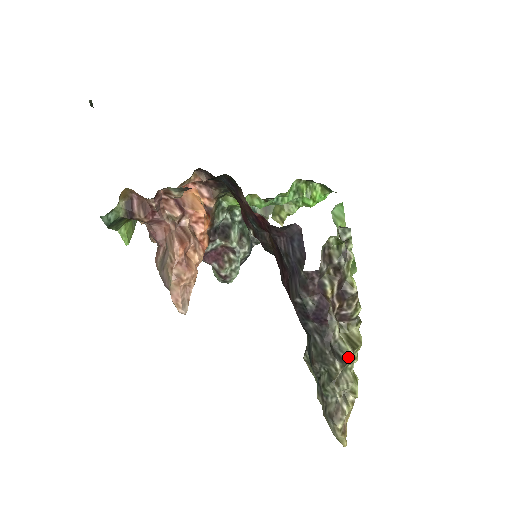
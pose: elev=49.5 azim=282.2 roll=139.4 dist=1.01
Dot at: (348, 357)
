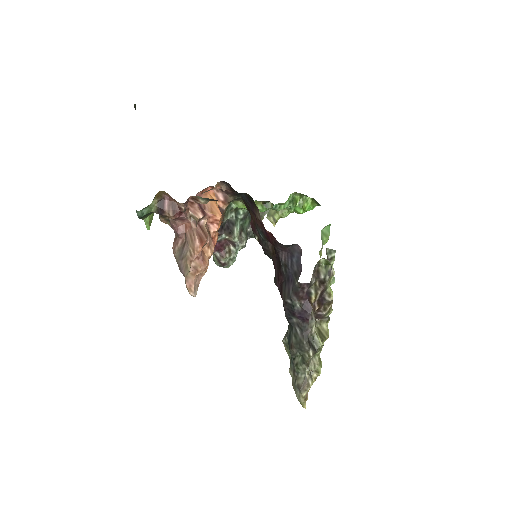
Dot at: (319, 347)
